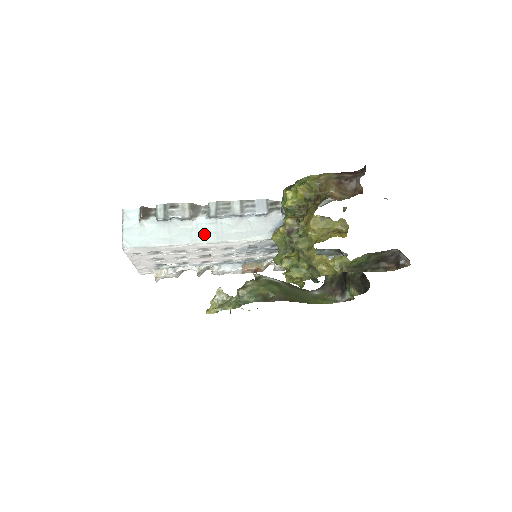
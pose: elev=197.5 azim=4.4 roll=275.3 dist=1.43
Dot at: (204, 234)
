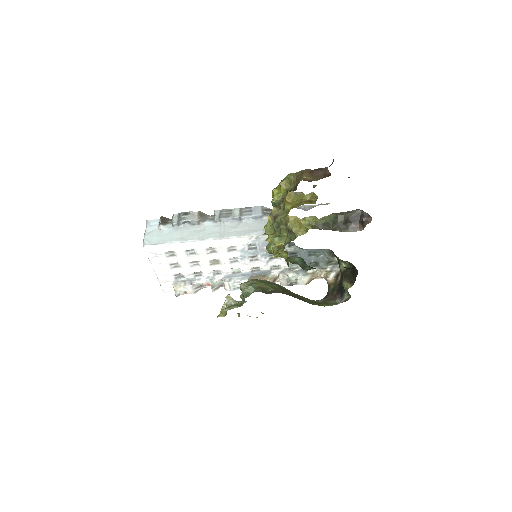
Dot at: (209, 233)
